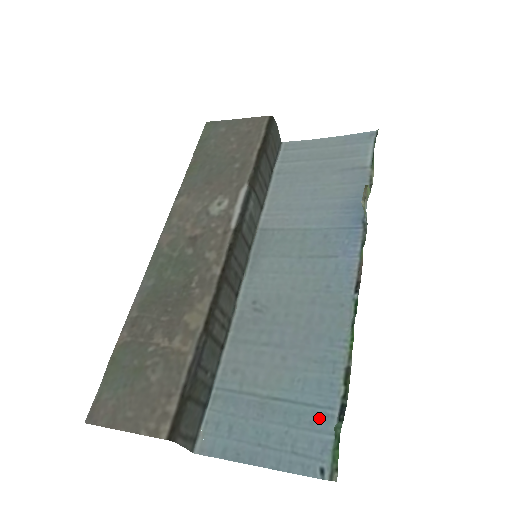
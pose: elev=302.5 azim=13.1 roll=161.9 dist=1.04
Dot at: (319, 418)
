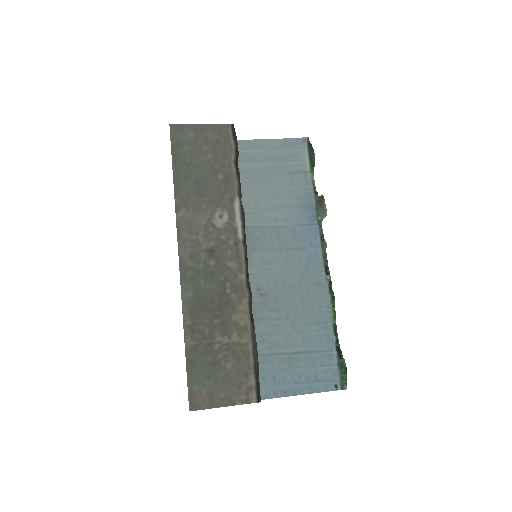
Dot at: (326, 358)
